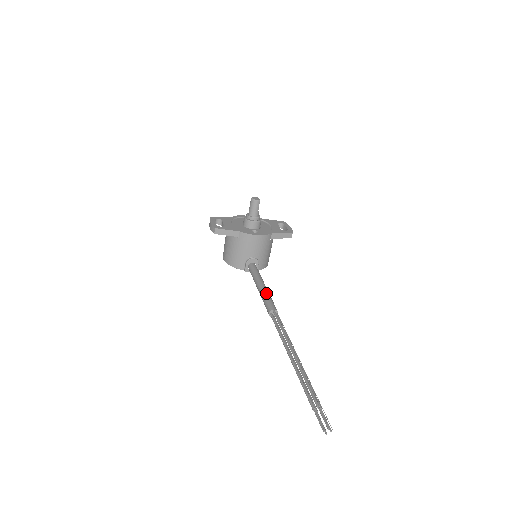
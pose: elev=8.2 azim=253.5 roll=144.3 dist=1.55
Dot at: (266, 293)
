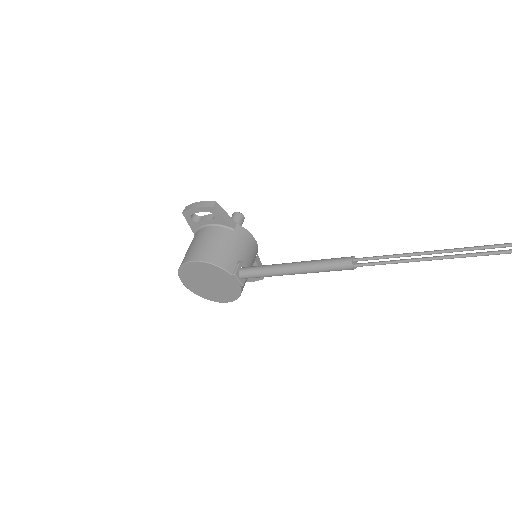
Dot at: (317, 260)
